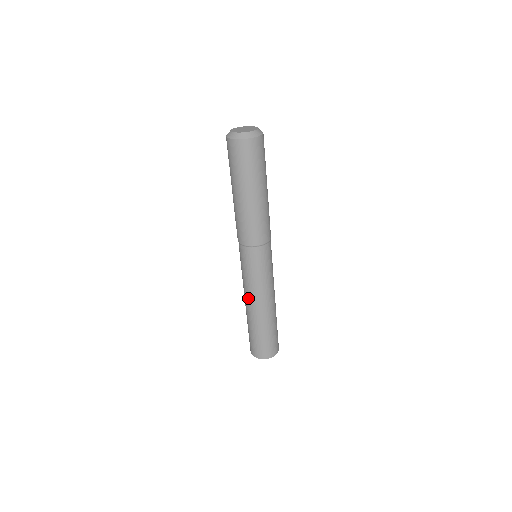
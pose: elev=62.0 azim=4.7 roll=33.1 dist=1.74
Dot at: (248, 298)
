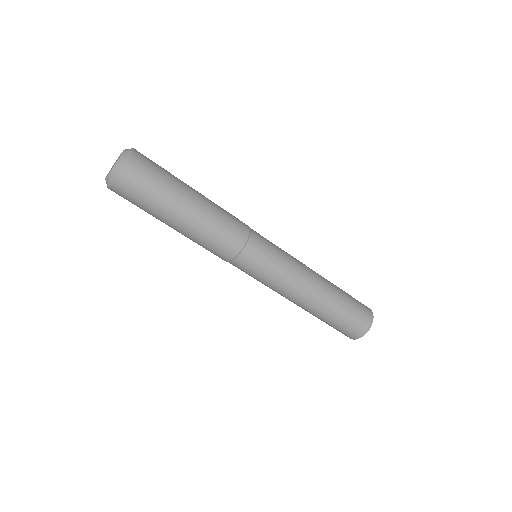
Dot at: (296, 295)
